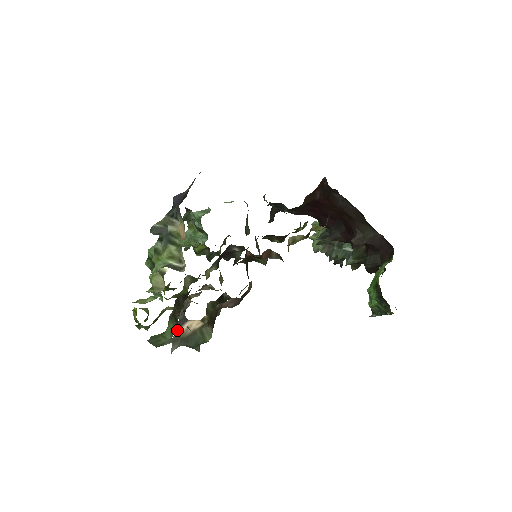
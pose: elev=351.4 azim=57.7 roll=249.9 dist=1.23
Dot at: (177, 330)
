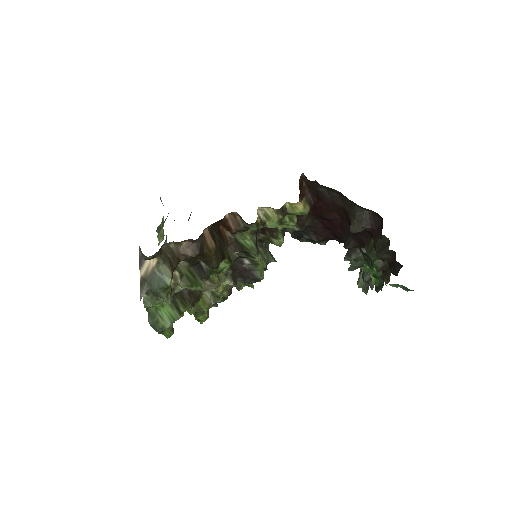
Dot at: (140, 271)
